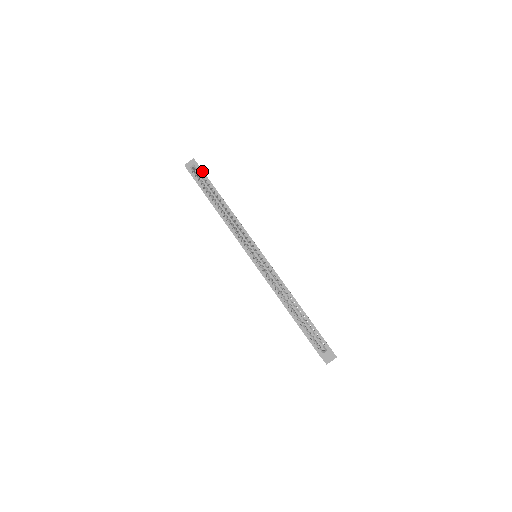
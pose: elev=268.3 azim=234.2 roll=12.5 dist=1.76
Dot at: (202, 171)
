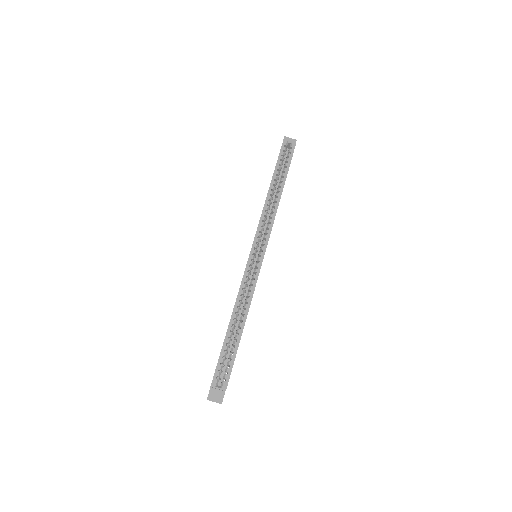
Dot at: occluded
